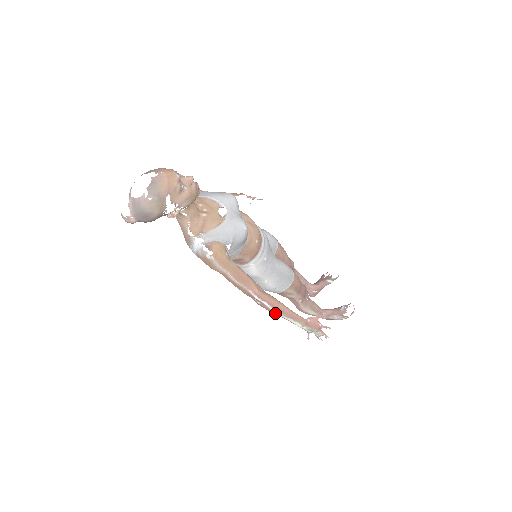
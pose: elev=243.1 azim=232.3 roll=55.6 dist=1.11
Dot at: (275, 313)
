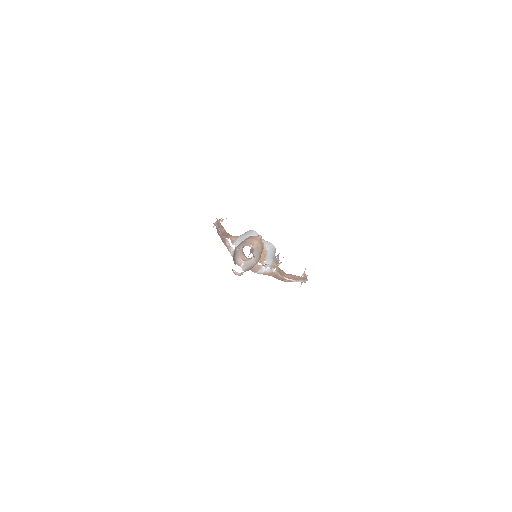
Dot at: occluded
